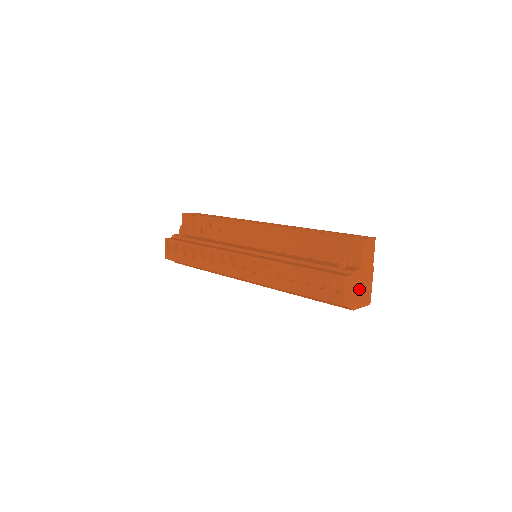
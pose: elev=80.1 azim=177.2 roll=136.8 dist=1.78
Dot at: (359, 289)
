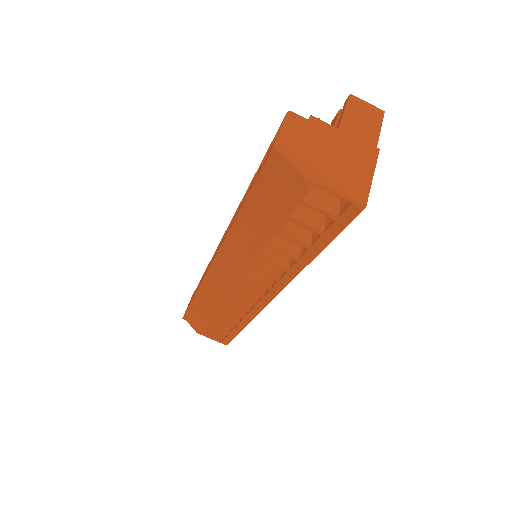
Dot at: (329, 156)
